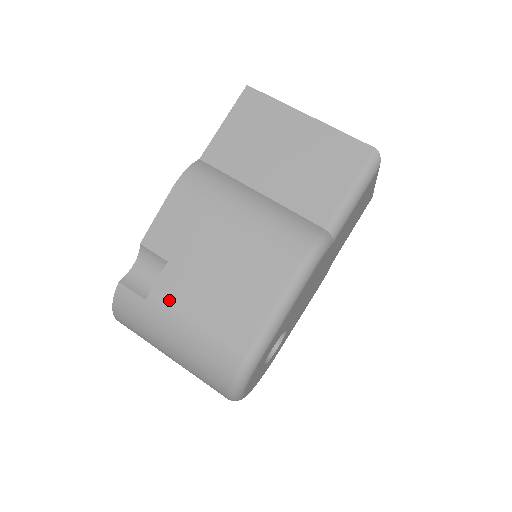
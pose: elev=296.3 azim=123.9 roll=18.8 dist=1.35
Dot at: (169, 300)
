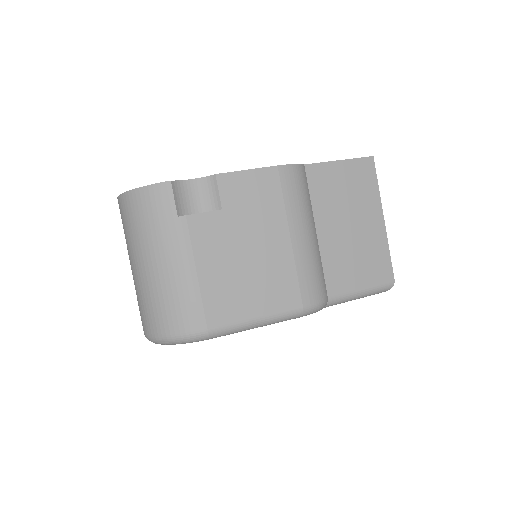
Dot at: (196, 236)
